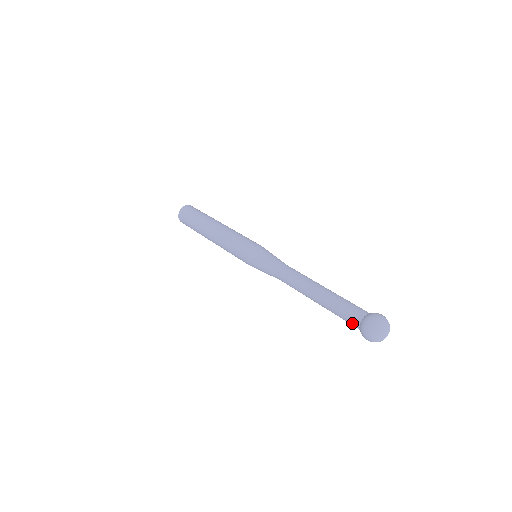
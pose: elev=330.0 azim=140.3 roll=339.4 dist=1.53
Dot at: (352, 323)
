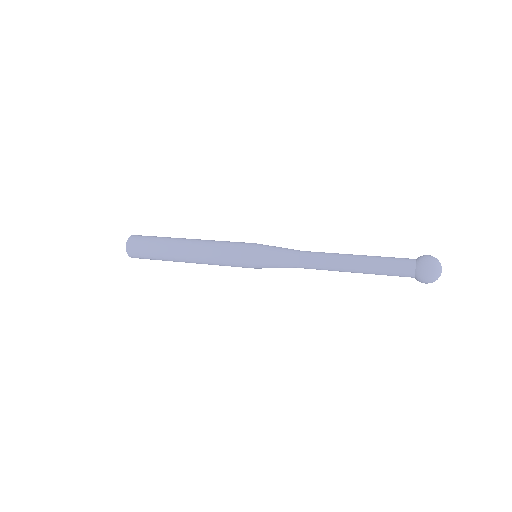
Dot at: occluded
